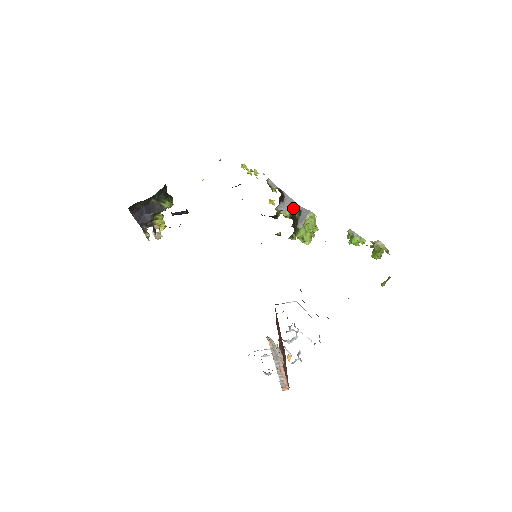
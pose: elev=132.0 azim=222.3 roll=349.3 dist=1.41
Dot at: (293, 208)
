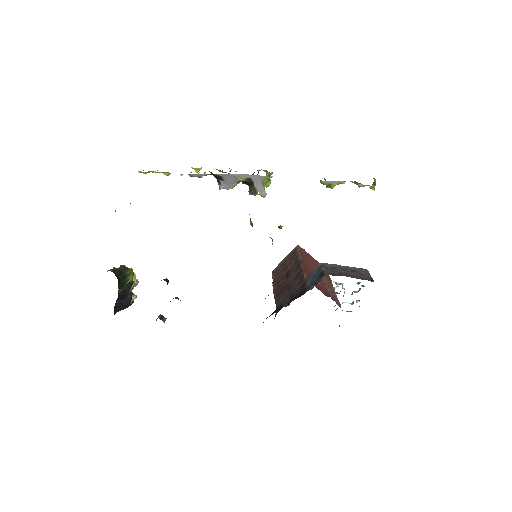
Dot at: (238, 180)
